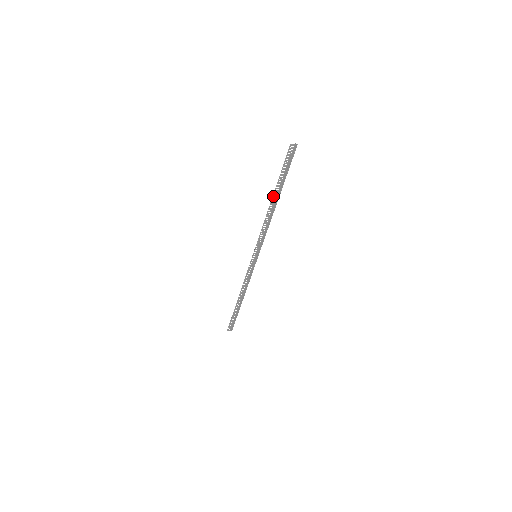
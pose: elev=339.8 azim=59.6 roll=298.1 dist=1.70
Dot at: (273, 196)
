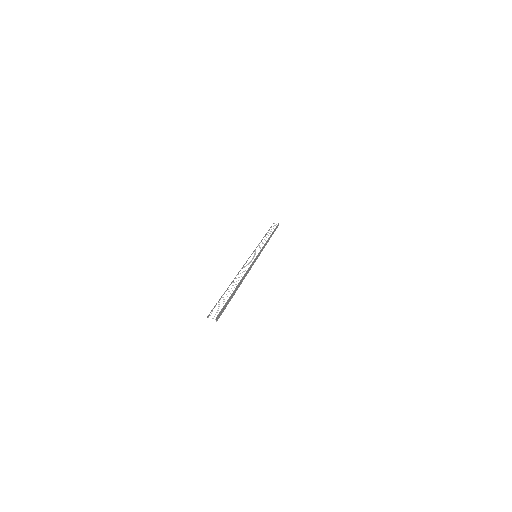
Dot at: occluded
